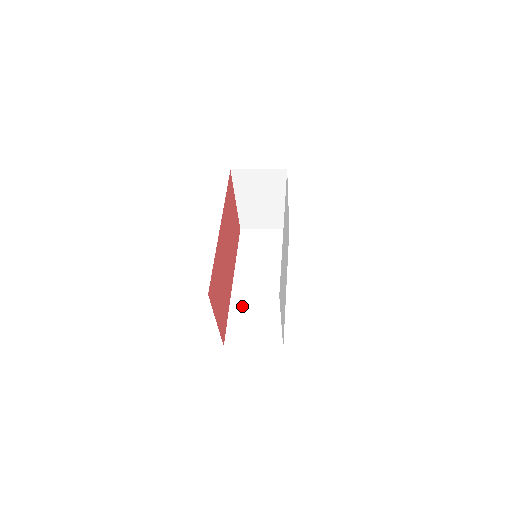
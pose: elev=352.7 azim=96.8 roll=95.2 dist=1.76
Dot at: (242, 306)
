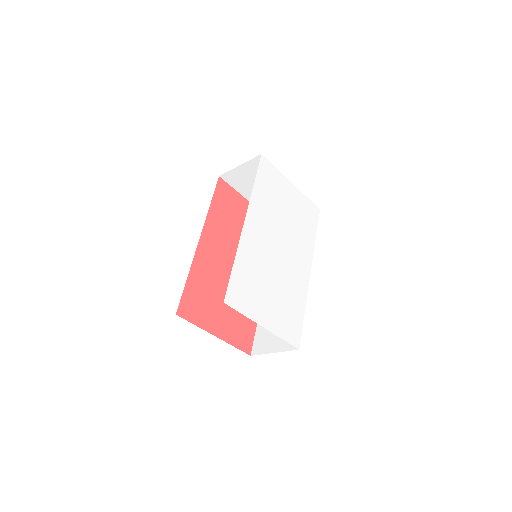
Dot at: occluded
